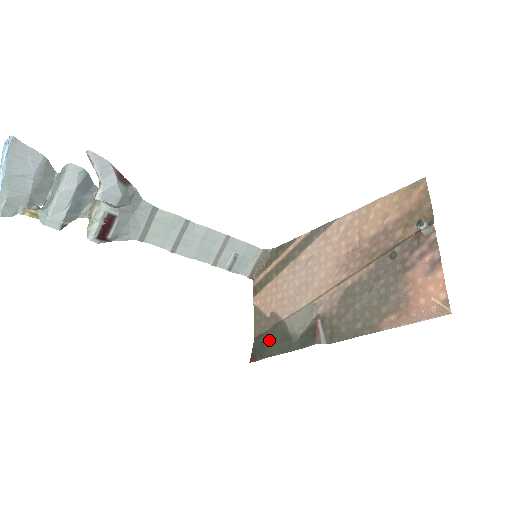
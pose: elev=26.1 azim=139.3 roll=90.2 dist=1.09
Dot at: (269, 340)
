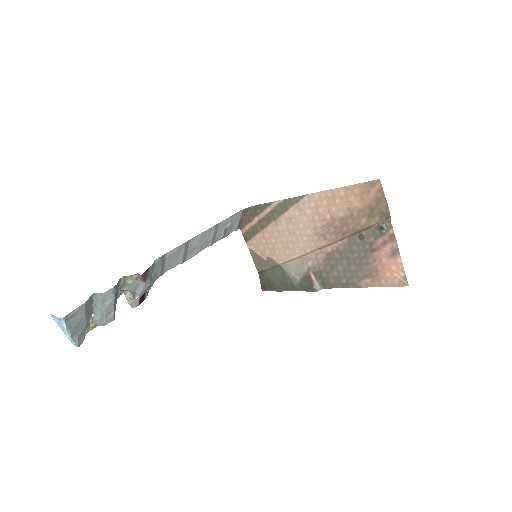
Dot at: (273, 279)
